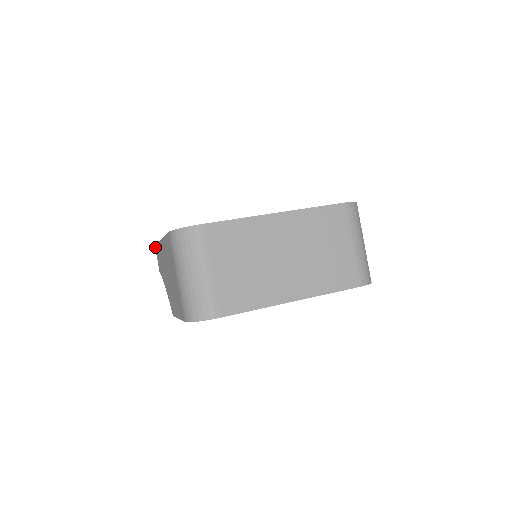
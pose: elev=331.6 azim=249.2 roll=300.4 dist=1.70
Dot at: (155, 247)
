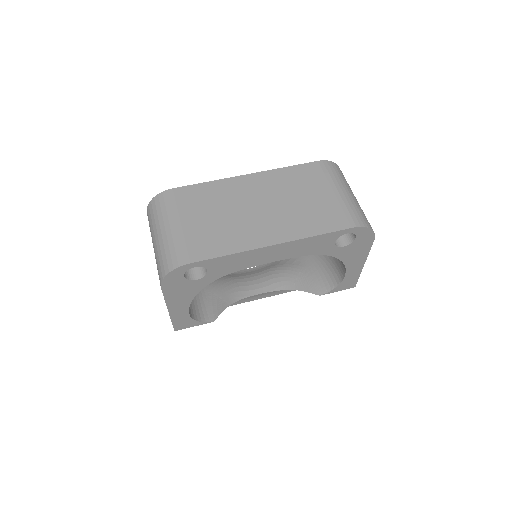
Dot at: occluded
